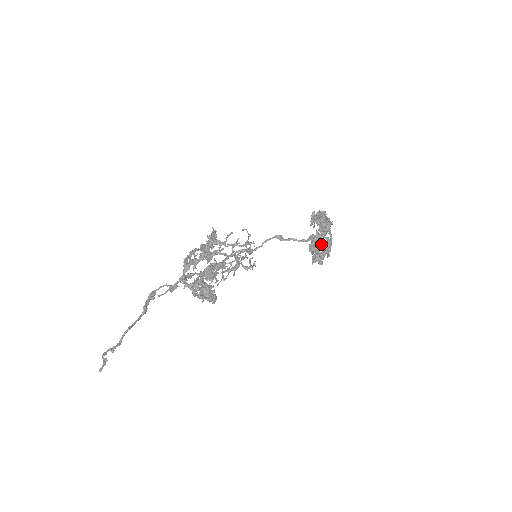
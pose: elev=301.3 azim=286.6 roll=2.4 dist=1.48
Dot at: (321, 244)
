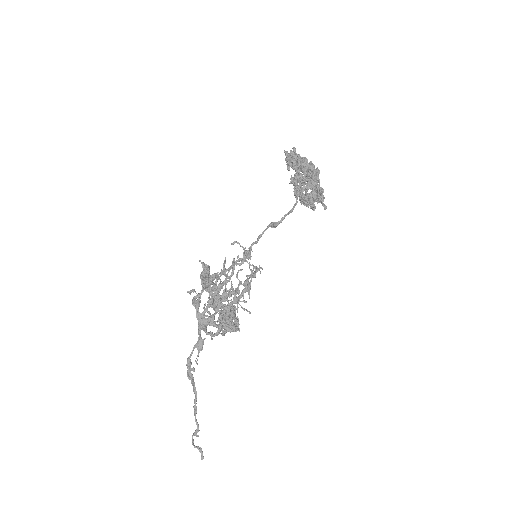
Dot at: (313, 199)
